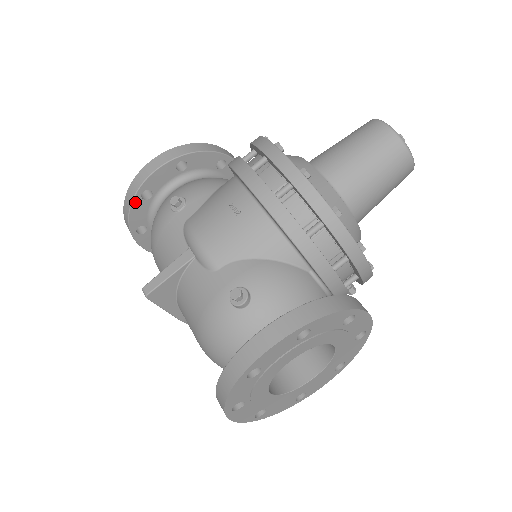
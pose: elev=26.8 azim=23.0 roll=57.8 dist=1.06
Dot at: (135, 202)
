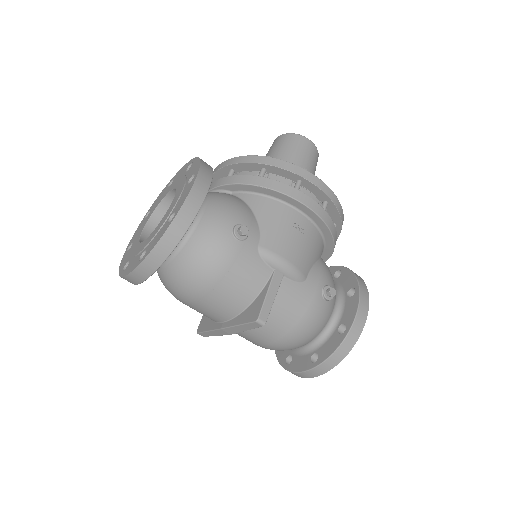
Dot at: (181, 238)
